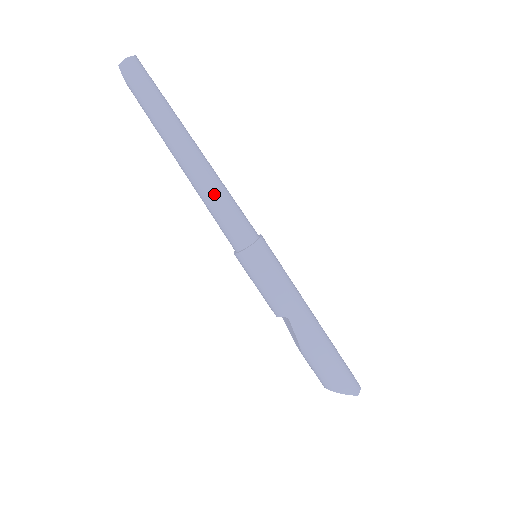
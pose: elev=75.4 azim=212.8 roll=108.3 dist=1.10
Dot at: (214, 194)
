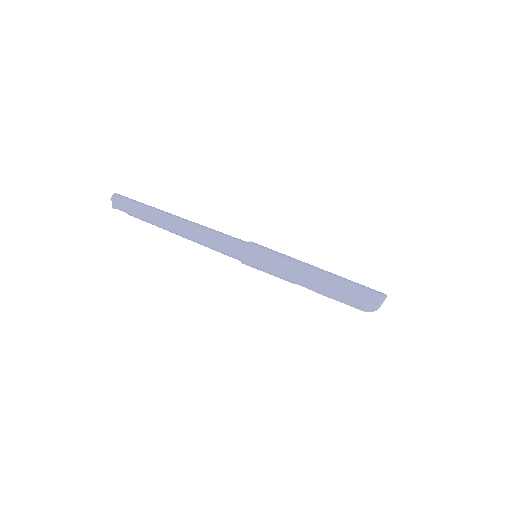
Dot at: (207, 231)
